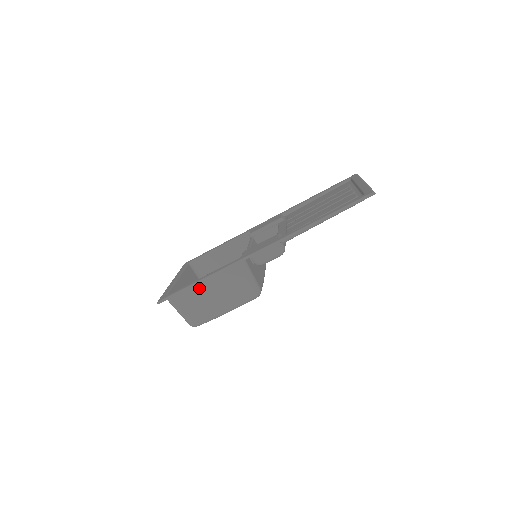
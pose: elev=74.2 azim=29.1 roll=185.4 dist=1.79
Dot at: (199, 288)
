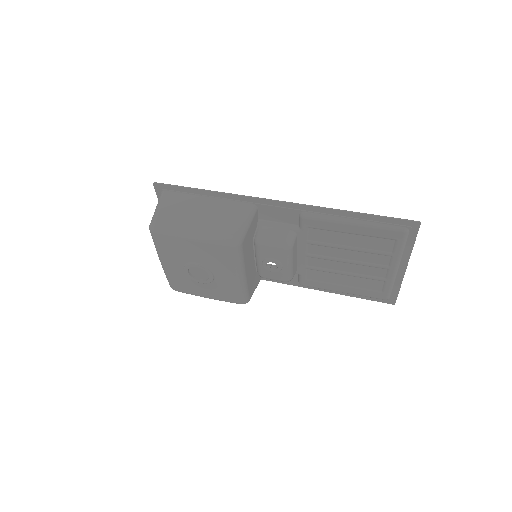
Dot at: (197, 200)
